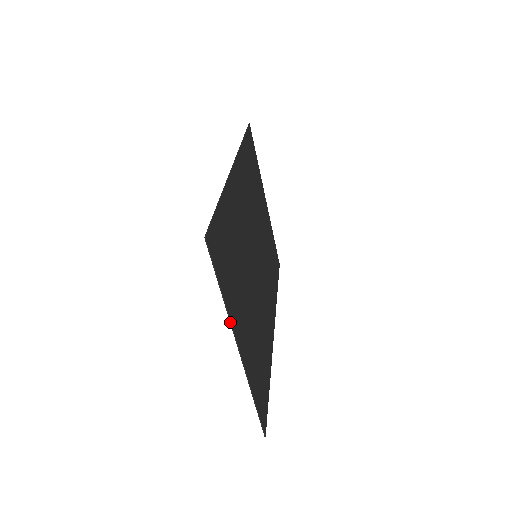
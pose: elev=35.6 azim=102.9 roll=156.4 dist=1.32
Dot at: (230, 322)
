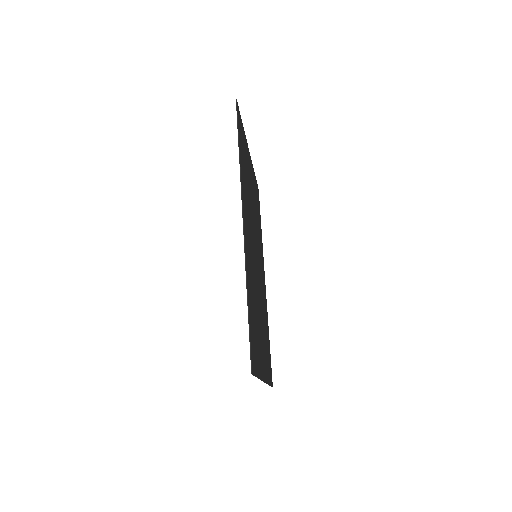
Dot at: (261, 380)
